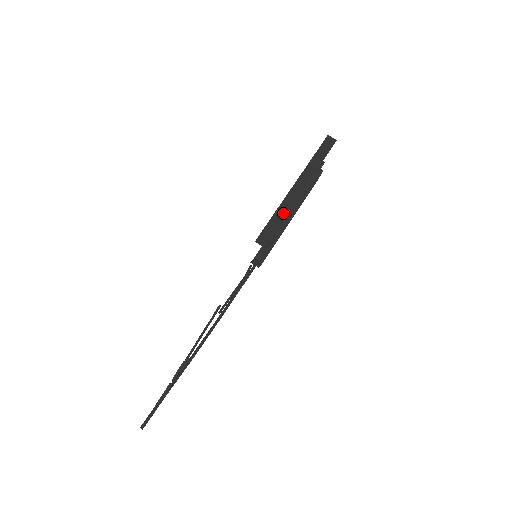
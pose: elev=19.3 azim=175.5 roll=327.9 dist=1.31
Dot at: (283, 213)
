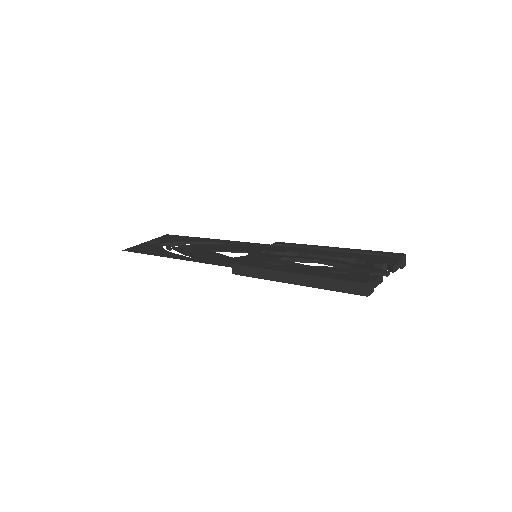
Dot at: (264, 275)
